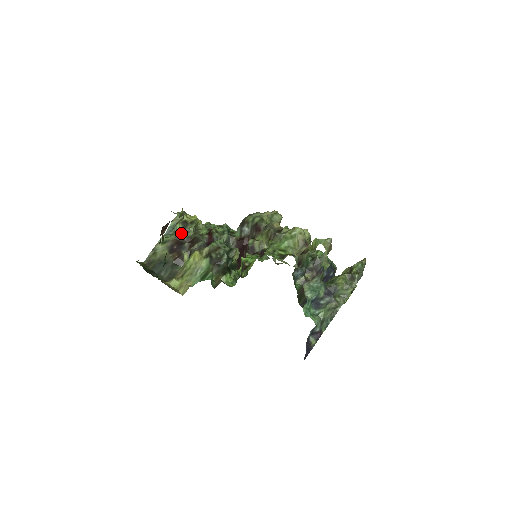
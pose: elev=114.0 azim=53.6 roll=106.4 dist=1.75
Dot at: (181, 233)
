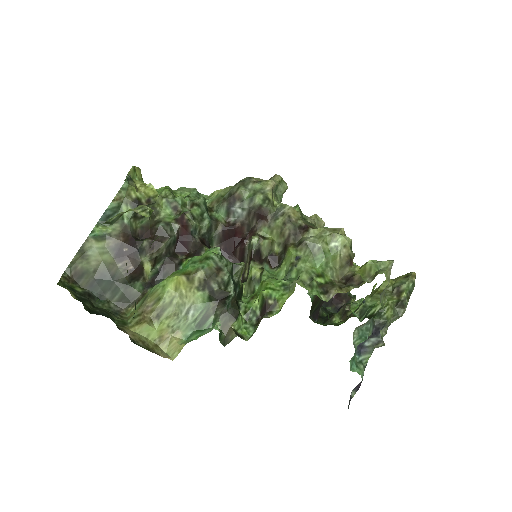
Dot at: (131, 221)
